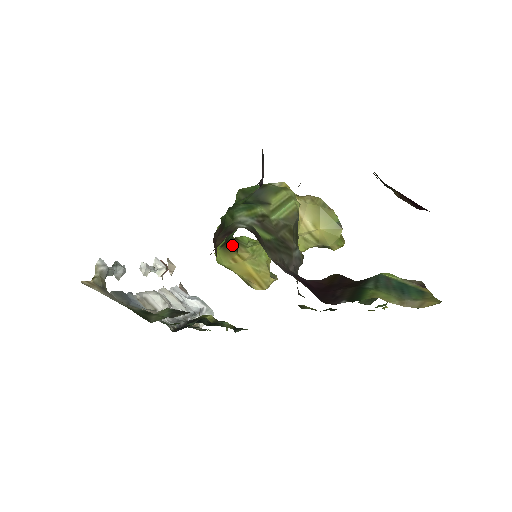
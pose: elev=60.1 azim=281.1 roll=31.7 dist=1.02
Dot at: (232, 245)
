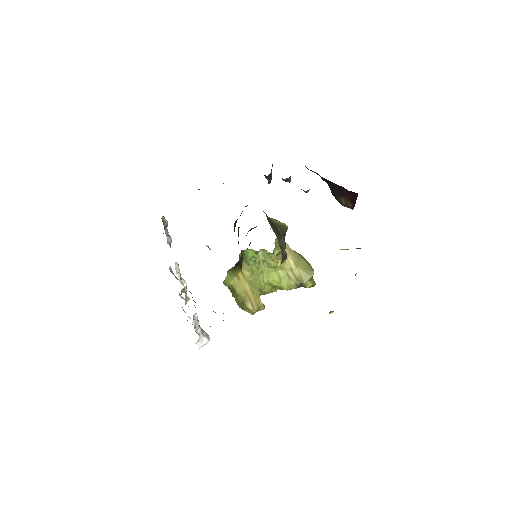
Dot at: (239, 264)
